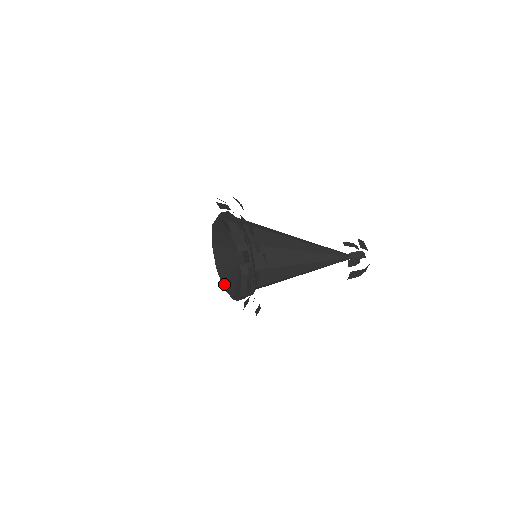
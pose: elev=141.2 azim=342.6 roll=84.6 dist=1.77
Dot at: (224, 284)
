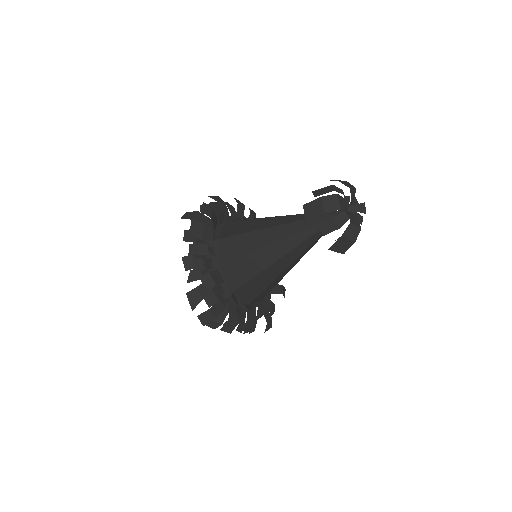
Dot at: occluded
